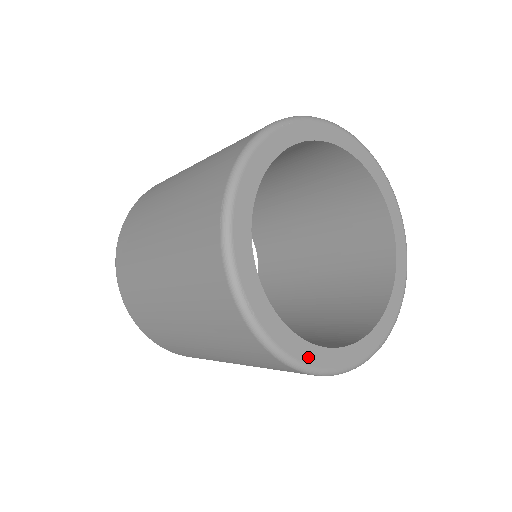
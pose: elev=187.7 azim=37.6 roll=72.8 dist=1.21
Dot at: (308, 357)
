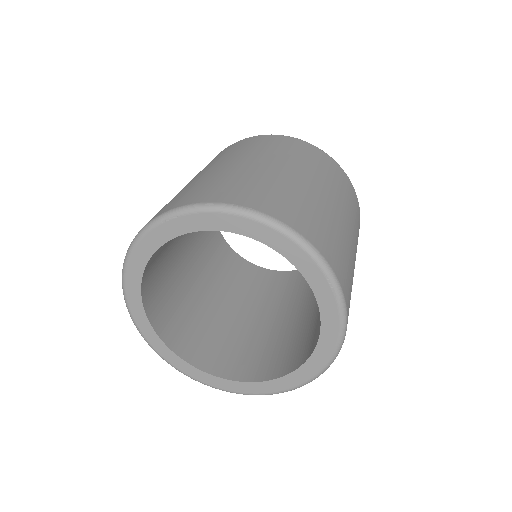
Dot at: (197, 376)
